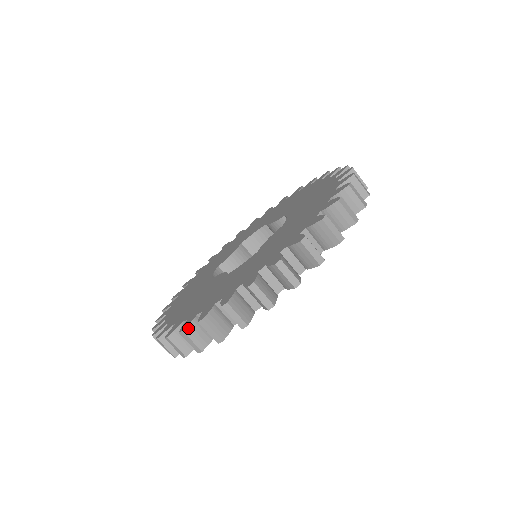
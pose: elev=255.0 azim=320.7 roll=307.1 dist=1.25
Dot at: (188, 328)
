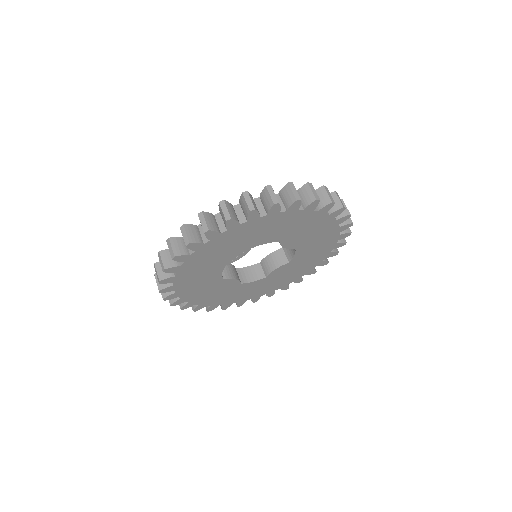
Dot at: (227, 202)
